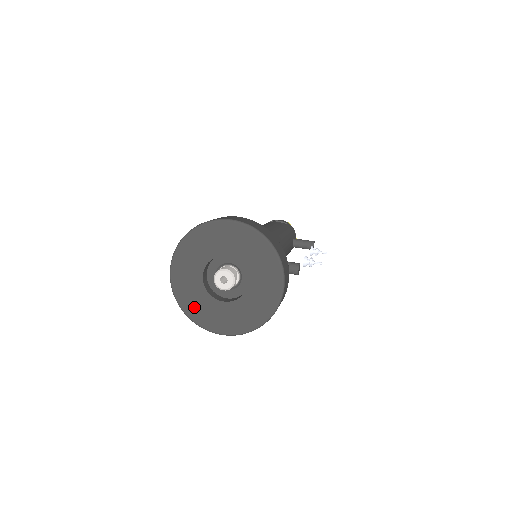
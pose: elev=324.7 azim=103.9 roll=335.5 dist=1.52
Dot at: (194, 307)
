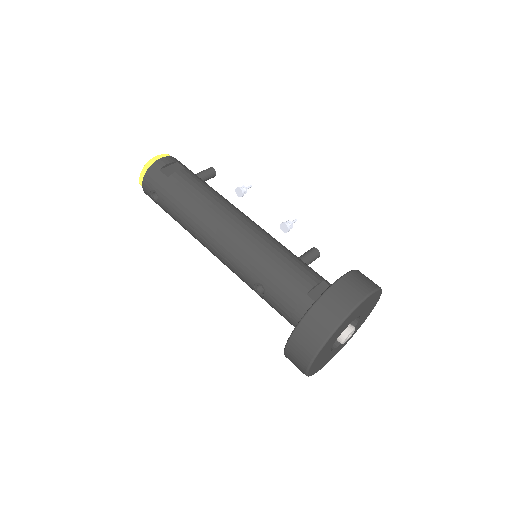
Dot at: (319, 367)
